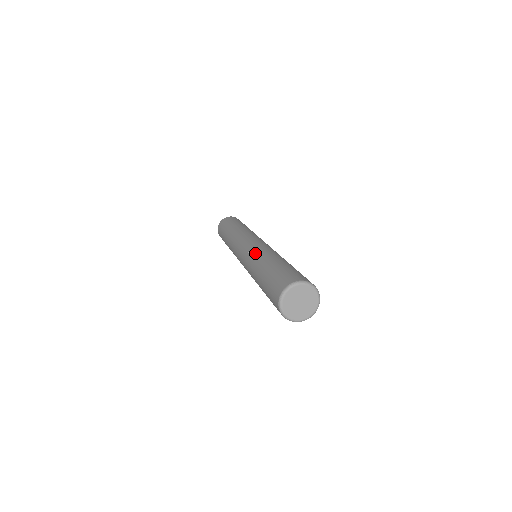
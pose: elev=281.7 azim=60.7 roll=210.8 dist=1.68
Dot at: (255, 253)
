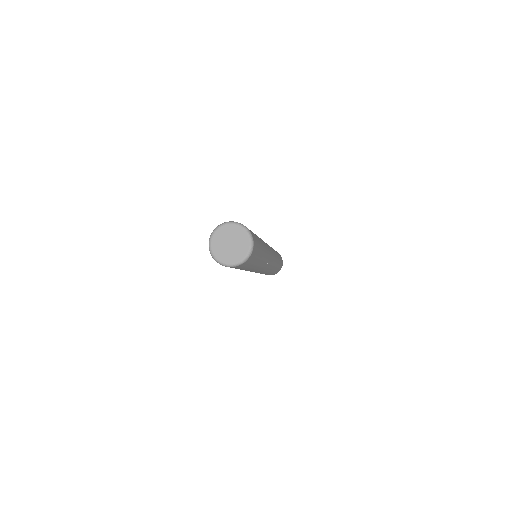
Dot at: occluded
